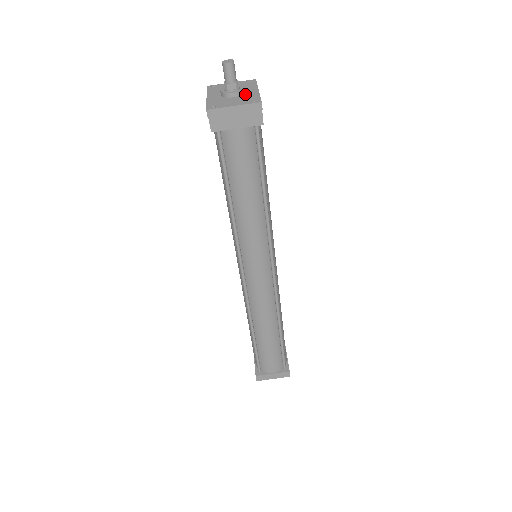
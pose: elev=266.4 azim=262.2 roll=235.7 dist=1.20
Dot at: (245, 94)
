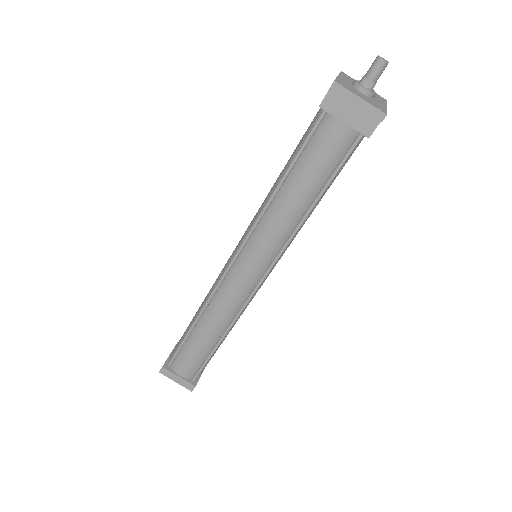
Dot at: (374, 99)
